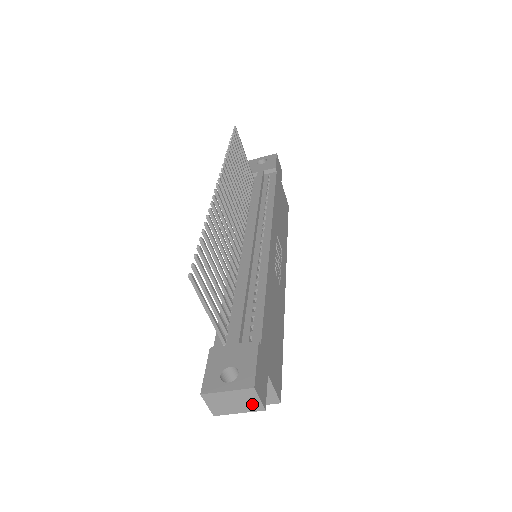
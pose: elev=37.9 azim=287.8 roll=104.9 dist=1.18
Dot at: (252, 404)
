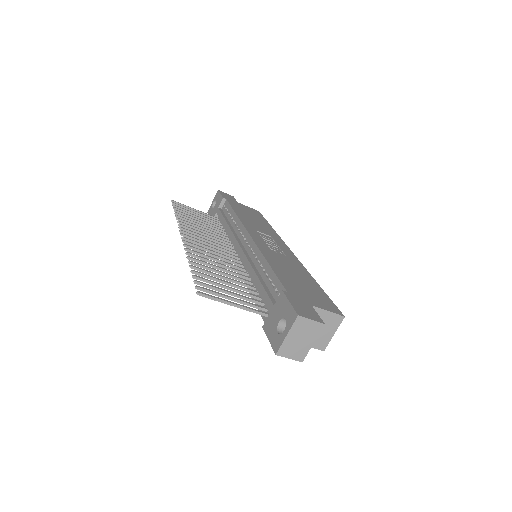
Dot at: (312, 328)
